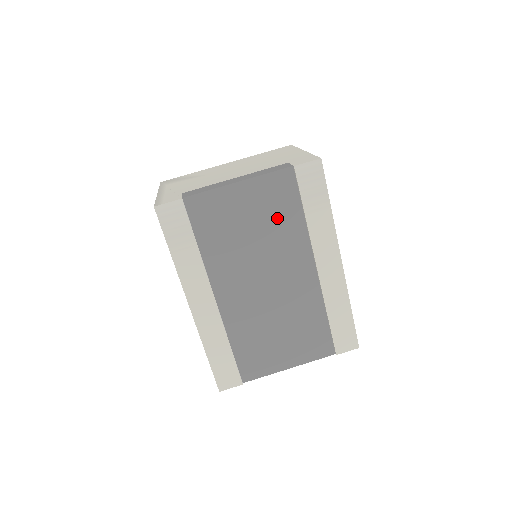
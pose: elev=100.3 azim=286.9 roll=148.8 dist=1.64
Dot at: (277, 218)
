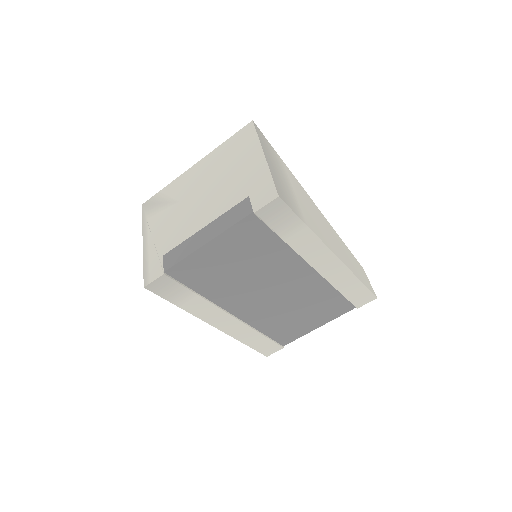
Dot at: (258, 251)
